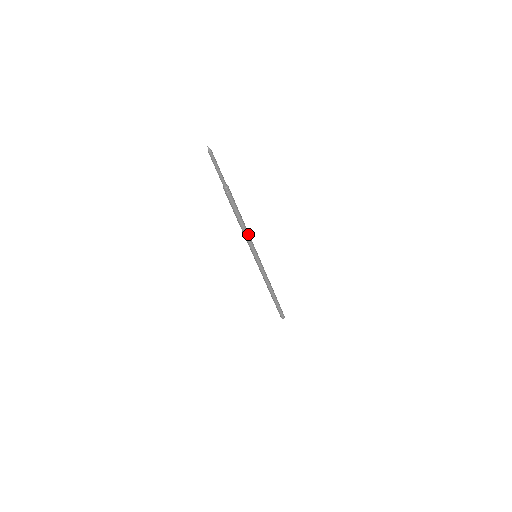
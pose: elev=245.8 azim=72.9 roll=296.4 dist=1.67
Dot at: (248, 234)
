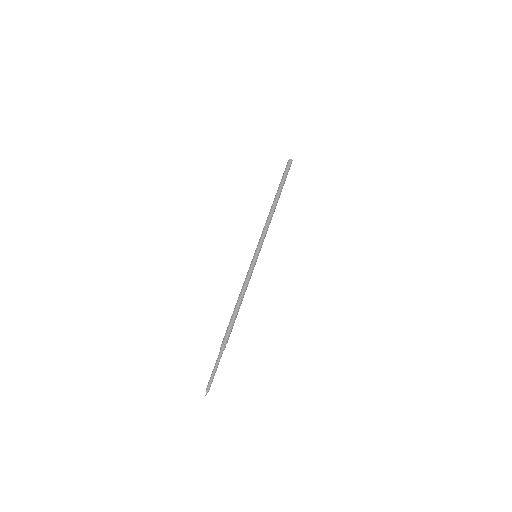
Dot at: (246, 288)
